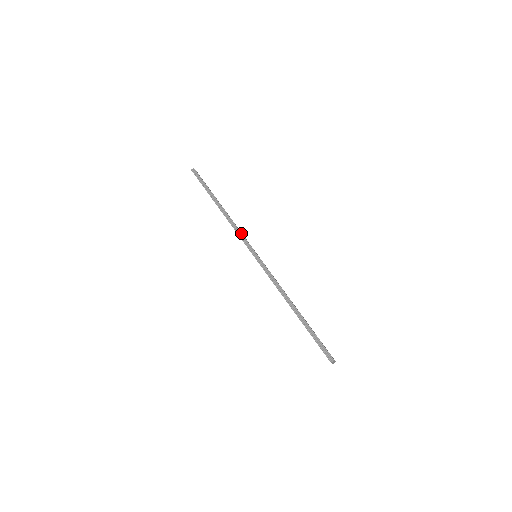
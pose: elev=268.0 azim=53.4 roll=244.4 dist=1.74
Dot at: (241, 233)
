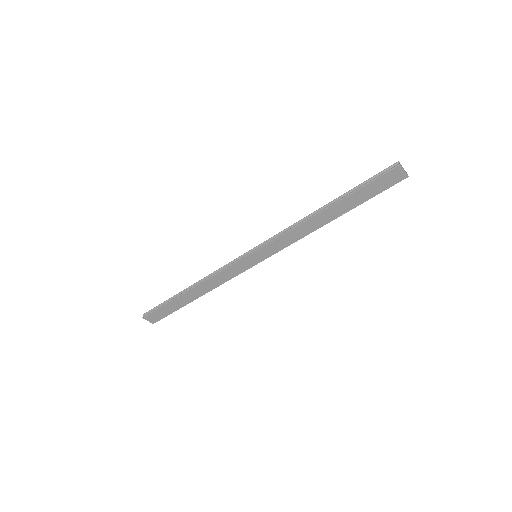
Dot at: (224, 265)
